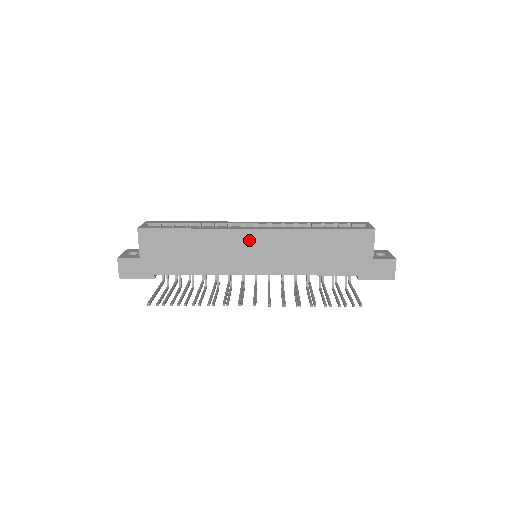
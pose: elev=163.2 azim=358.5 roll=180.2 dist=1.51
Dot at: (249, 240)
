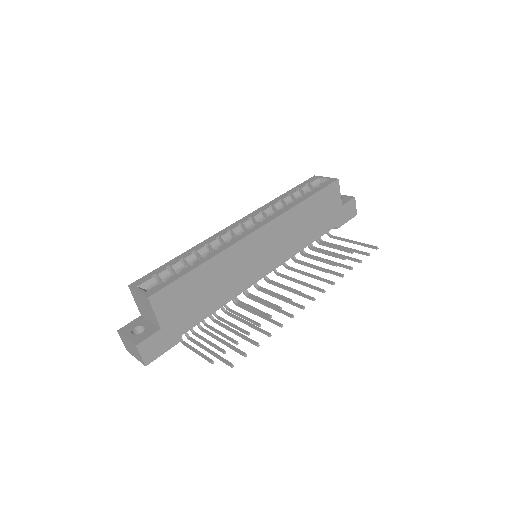
Dot at: (255, 244)
